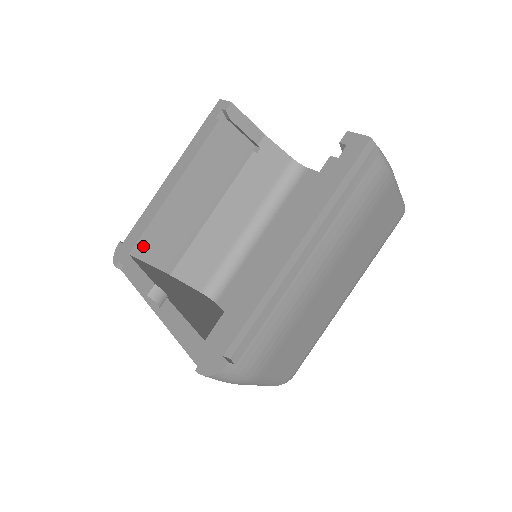
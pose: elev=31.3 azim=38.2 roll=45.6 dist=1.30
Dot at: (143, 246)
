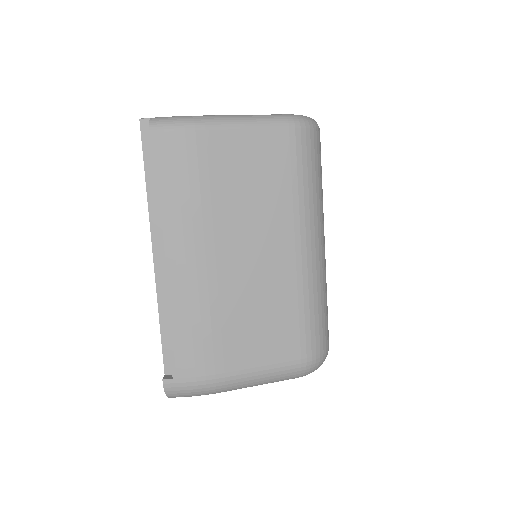
Dot at: occluded
